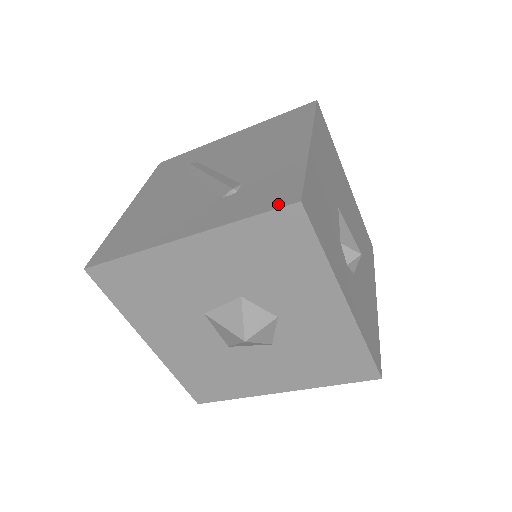
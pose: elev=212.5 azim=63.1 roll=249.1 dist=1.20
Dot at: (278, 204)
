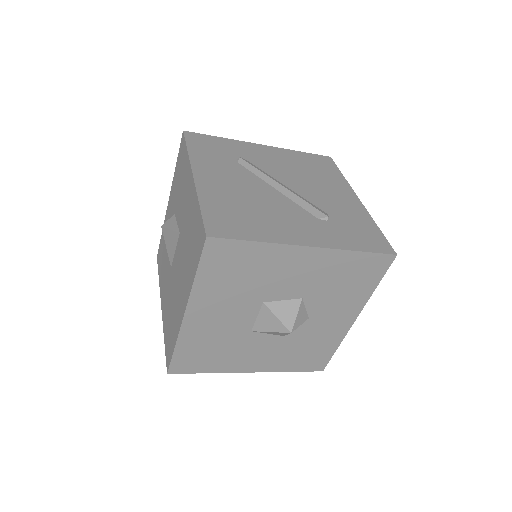
Dot at: (381, 250)
